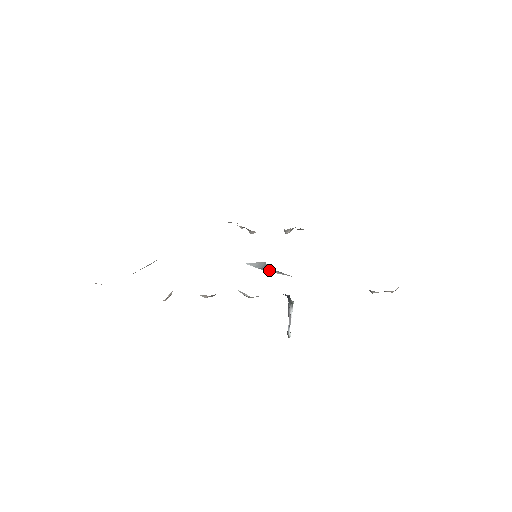
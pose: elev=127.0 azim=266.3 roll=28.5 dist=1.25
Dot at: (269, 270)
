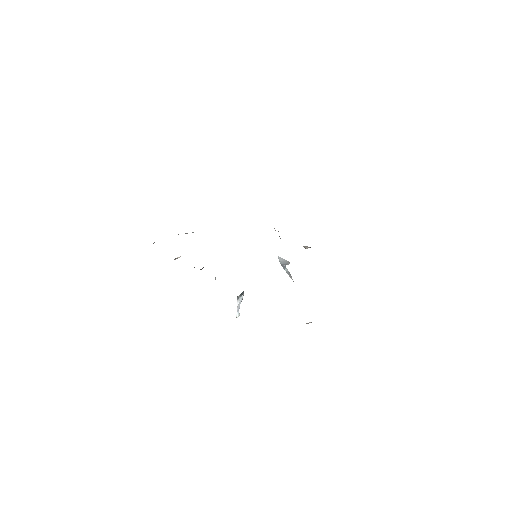
Dot at: (285, 269)
